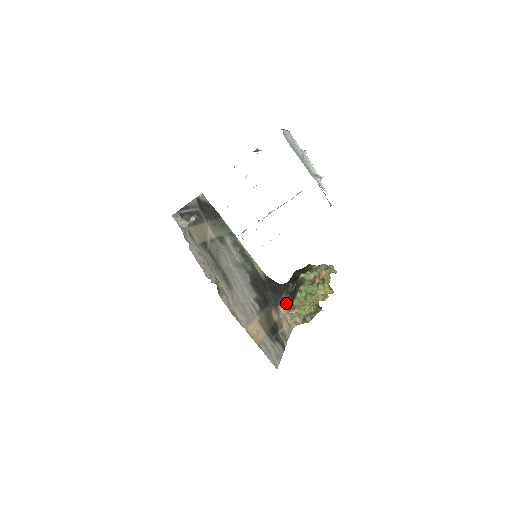
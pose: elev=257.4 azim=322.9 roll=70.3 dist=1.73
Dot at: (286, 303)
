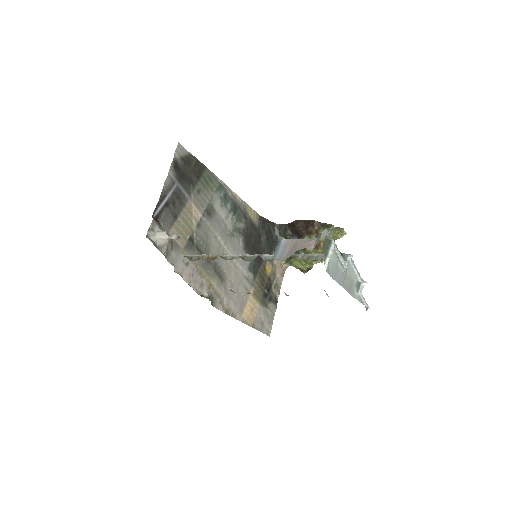
Dot at: occluded
